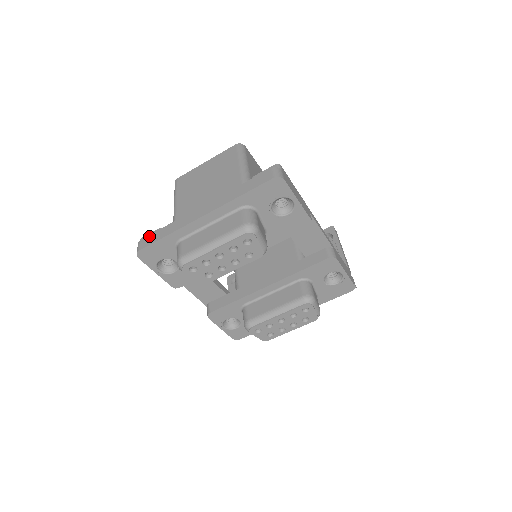
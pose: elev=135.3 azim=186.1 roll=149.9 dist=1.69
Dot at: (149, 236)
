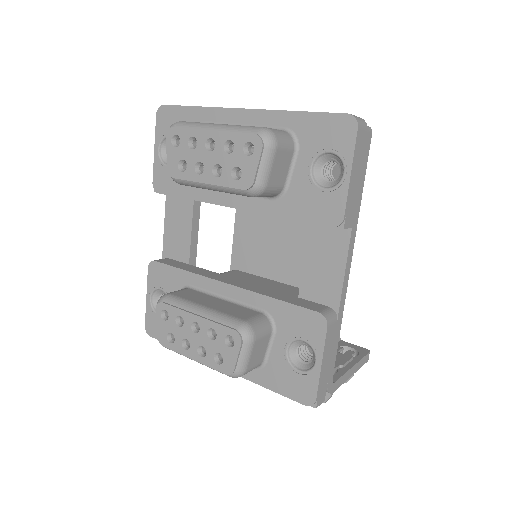
Dot at: occluded
